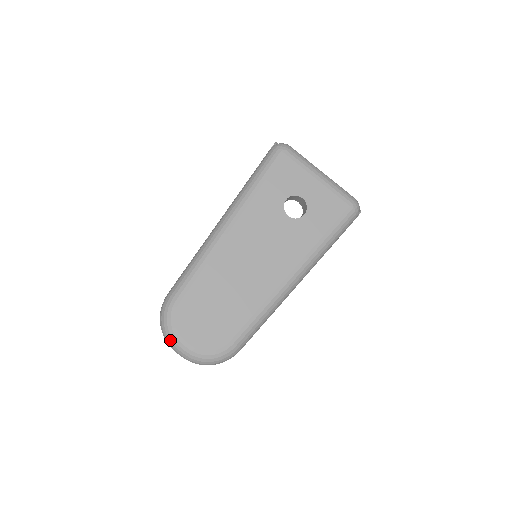
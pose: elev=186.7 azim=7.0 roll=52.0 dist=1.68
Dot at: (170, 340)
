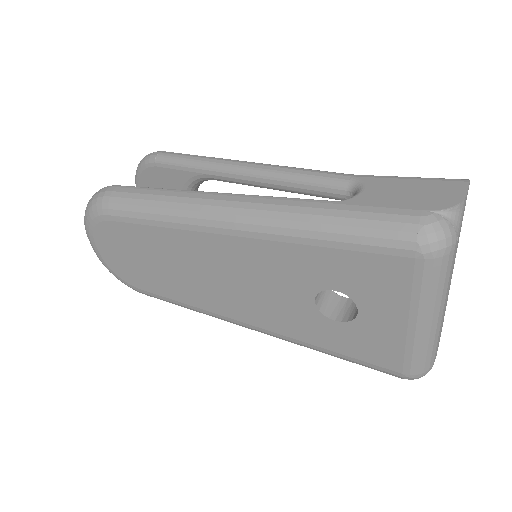
Dot at: (85, 228)
